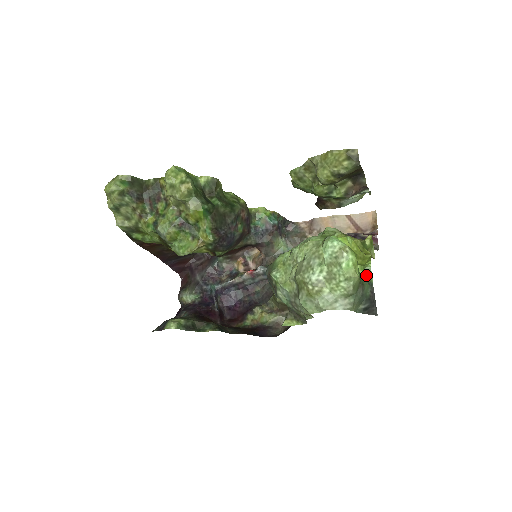
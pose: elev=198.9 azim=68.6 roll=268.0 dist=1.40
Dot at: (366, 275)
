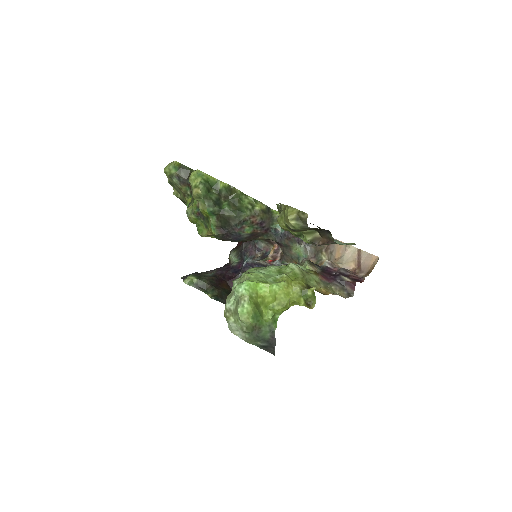
Dot at: (273, 322)
